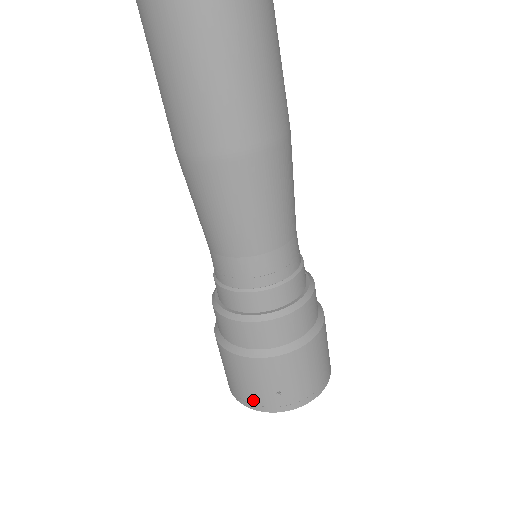
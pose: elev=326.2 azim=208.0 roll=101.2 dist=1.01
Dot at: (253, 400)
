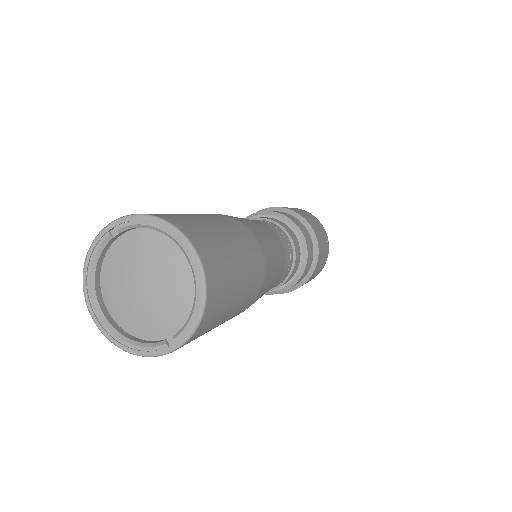
Dot at: occluded
